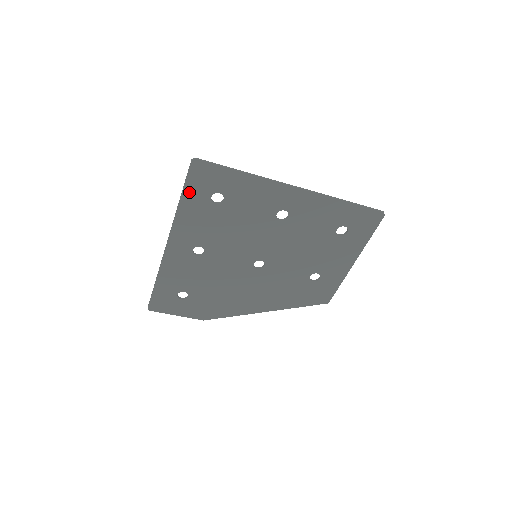
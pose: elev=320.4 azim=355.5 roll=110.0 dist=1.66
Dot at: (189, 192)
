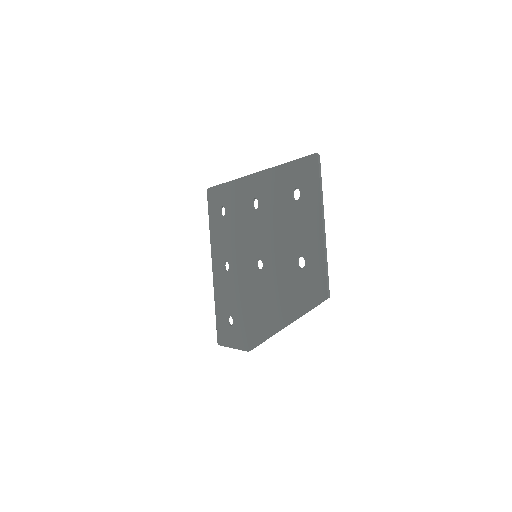
Dot at: (211, 215)
